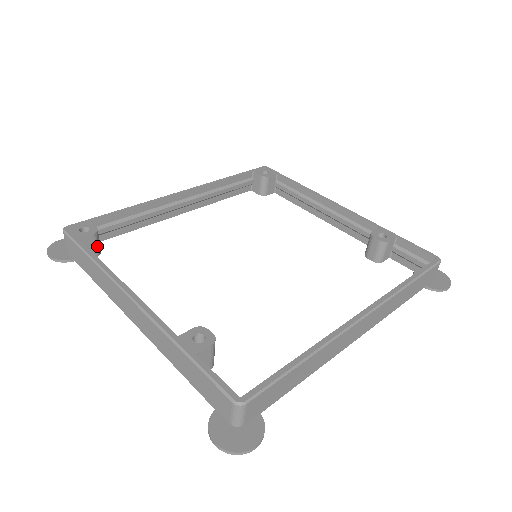
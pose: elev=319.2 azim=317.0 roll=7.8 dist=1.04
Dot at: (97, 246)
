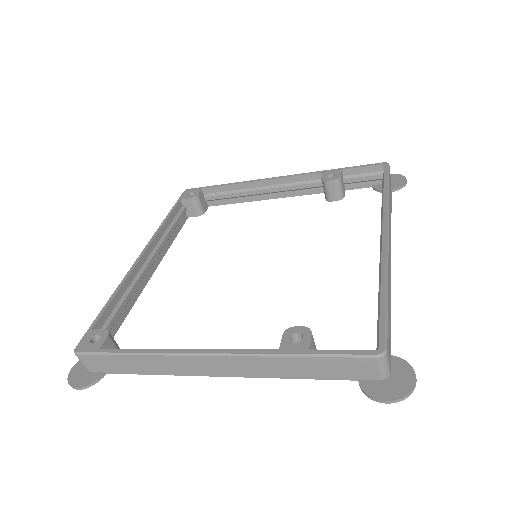
Dot at: (116, 346)
